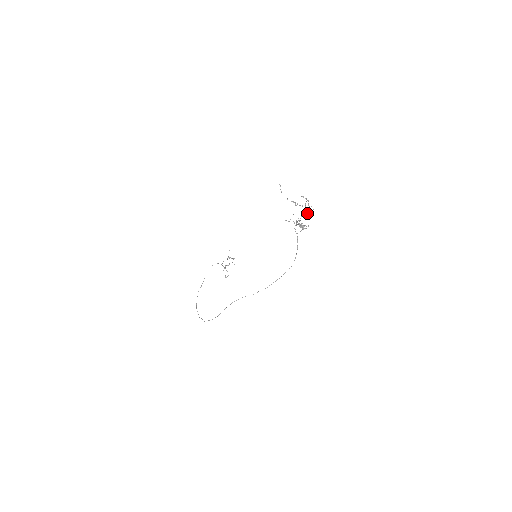
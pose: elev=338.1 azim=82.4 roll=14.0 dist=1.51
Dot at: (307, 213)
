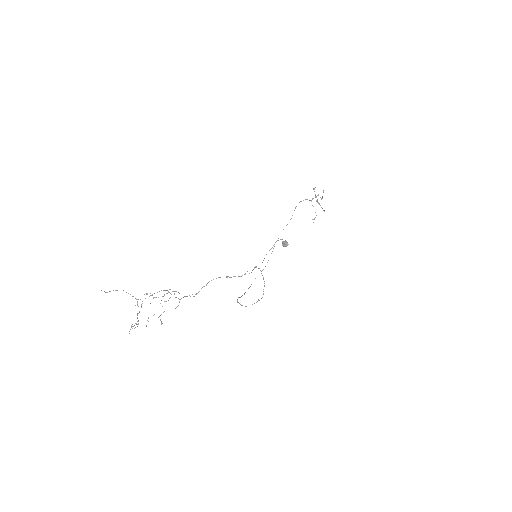
Dot at: (138, 324)
